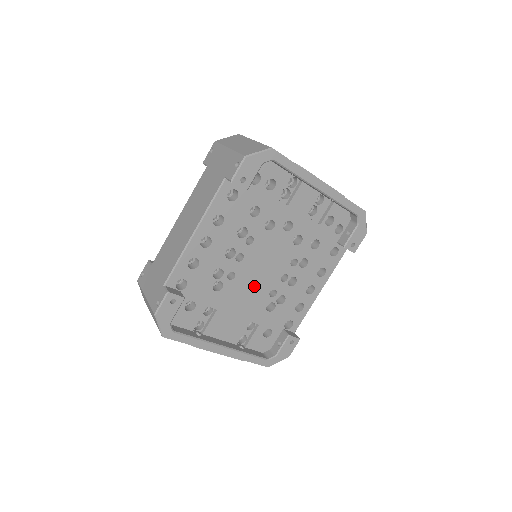
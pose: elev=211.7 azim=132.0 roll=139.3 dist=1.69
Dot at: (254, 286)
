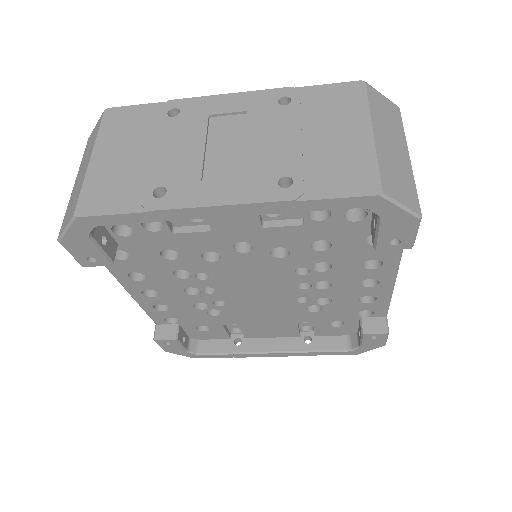
Dot at: (264, 302)
